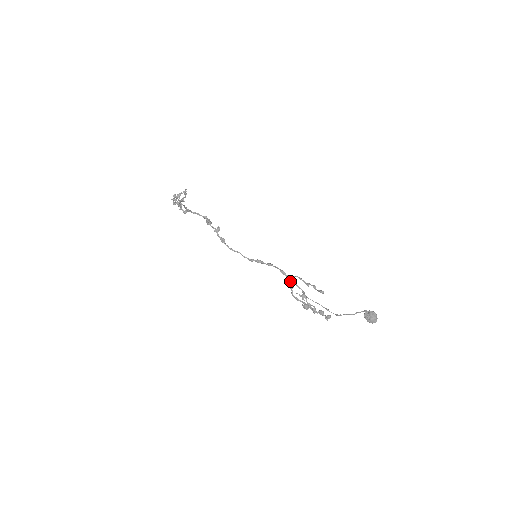
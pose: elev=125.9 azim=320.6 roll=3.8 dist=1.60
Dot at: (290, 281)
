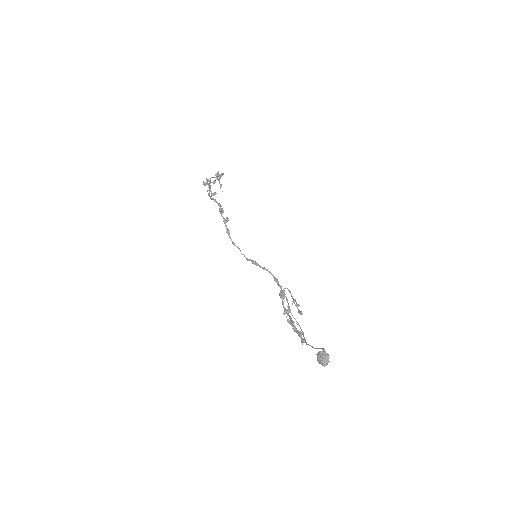
Dot at: (282, 291)
